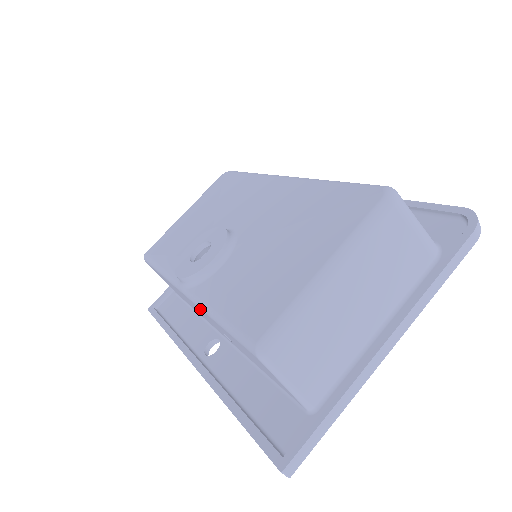
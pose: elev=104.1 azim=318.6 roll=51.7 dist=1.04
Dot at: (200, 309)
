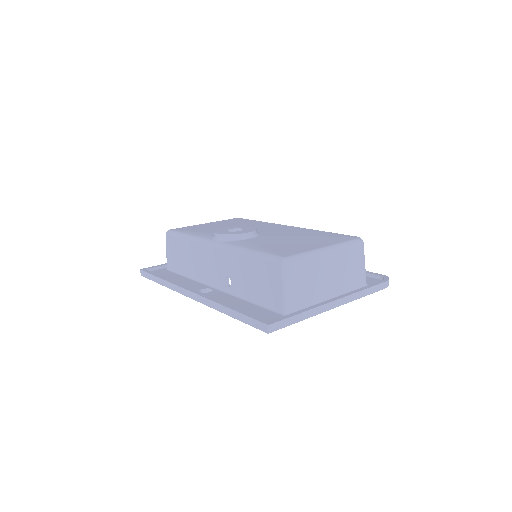
Dot at: (229, 252)
